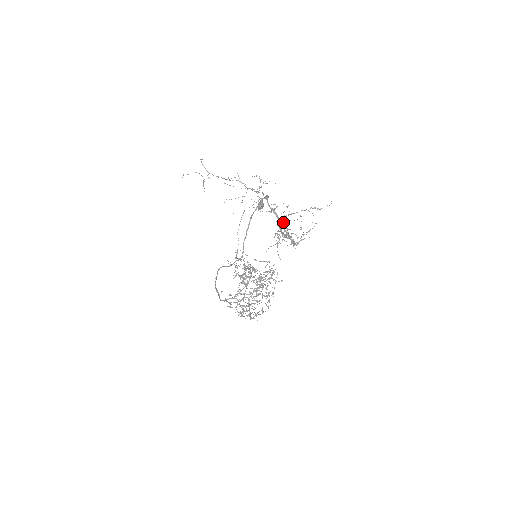
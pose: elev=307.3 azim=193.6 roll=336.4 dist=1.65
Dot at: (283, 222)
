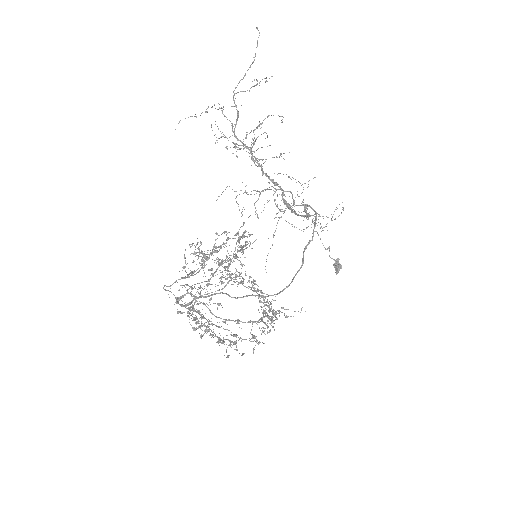
Dot at: occluded
